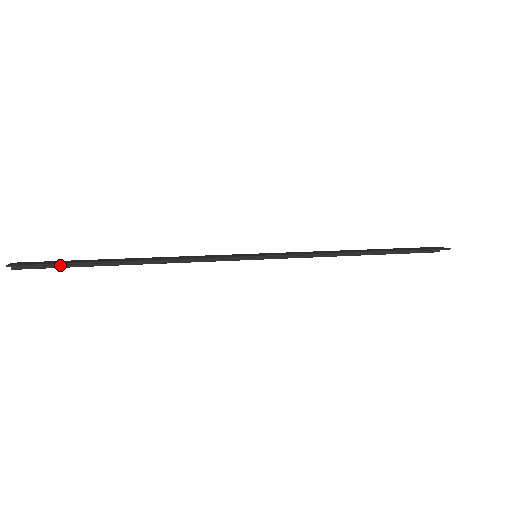
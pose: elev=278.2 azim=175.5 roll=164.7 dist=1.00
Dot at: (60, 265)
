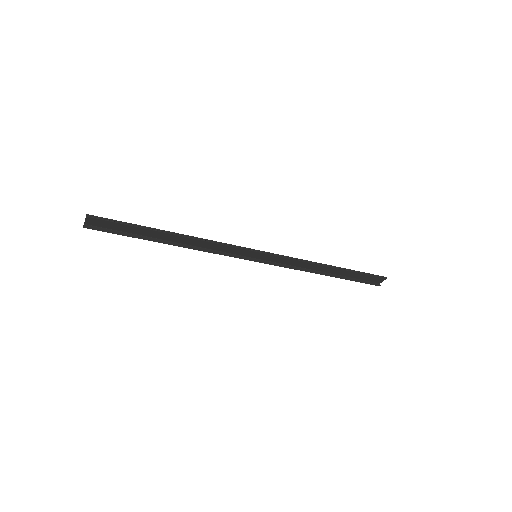
Dot at: (118, 232)
